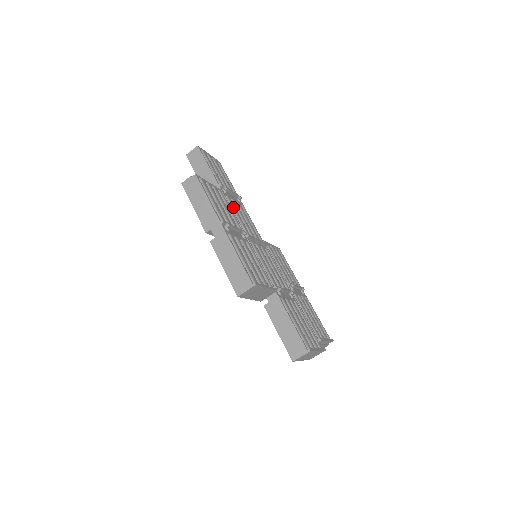
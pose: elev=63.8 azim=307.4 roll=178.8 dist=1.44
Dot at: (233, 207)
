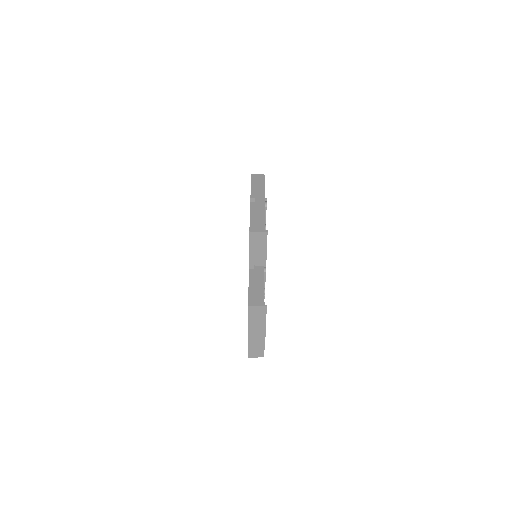
Dot at: occluded
